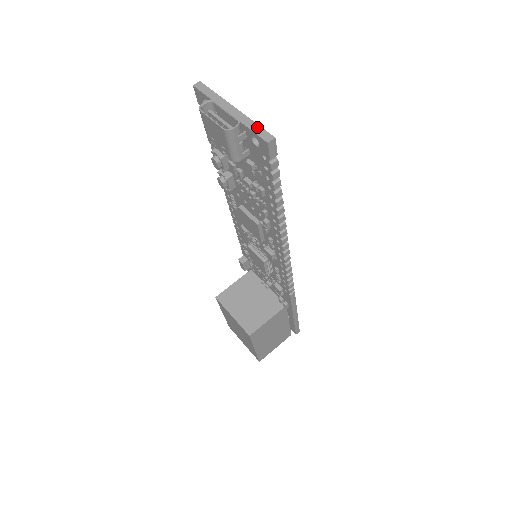
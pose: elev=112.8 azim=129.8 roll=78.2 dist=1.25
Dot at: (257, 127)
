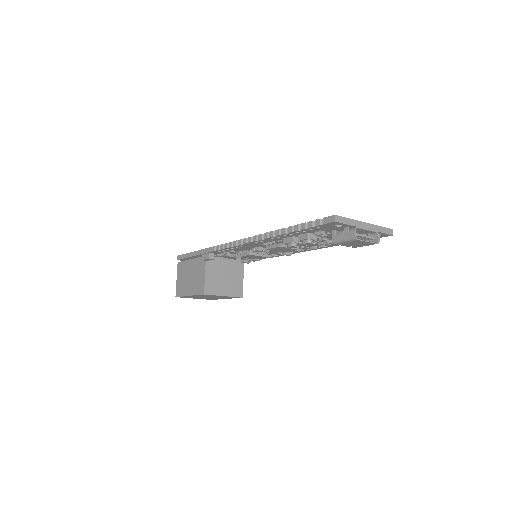
Dot at: (383, 229)
